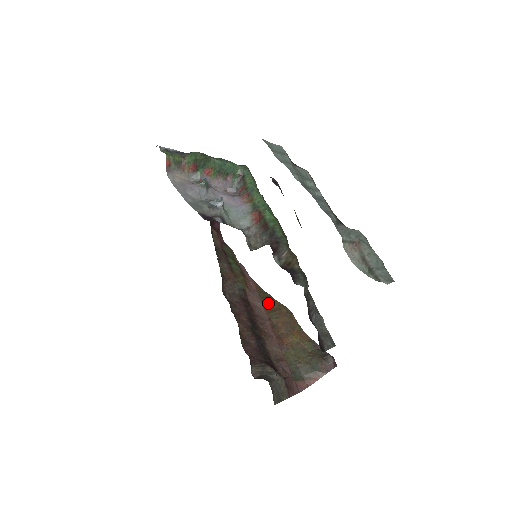
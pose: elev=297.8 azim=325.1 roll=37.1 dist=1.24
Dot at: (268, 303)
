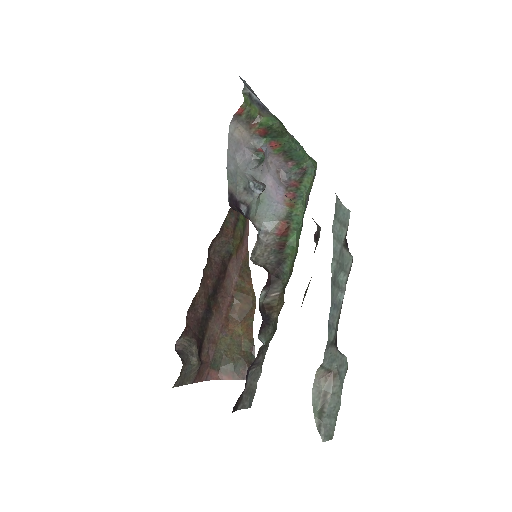
Dot at: (243, 280)
